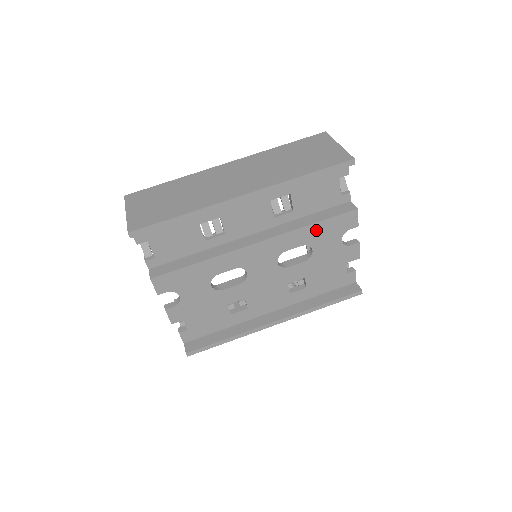
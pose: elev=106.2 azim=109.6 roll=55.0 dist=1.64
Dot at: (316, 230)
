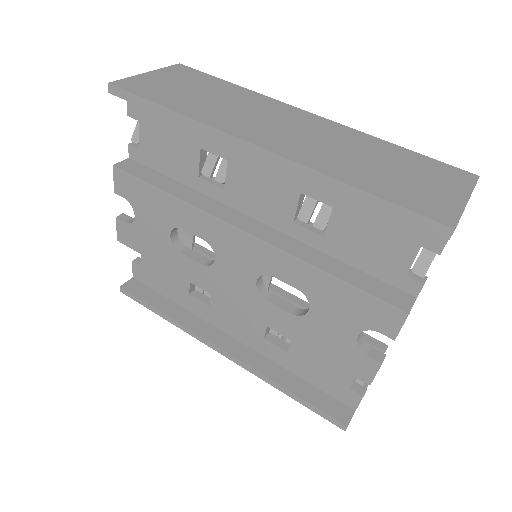
Dot at: (329, 287)
